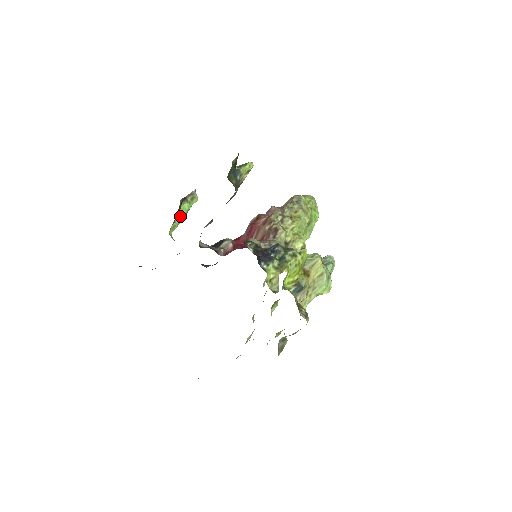
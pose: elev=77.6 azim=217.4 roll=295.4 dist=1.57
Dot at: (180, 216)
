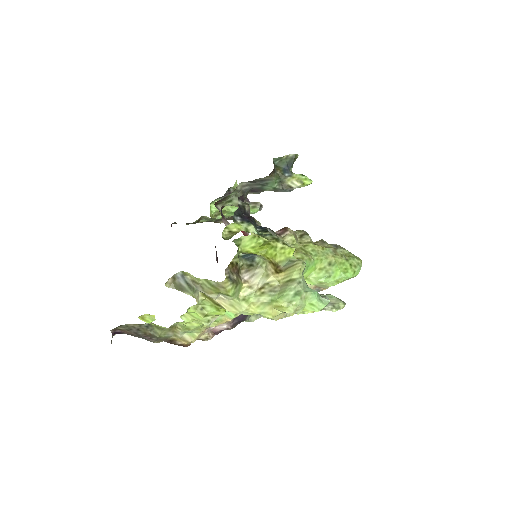
Dot at: (232, 208)
